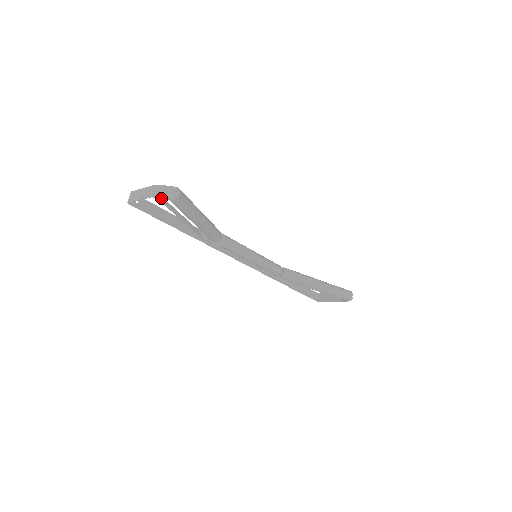
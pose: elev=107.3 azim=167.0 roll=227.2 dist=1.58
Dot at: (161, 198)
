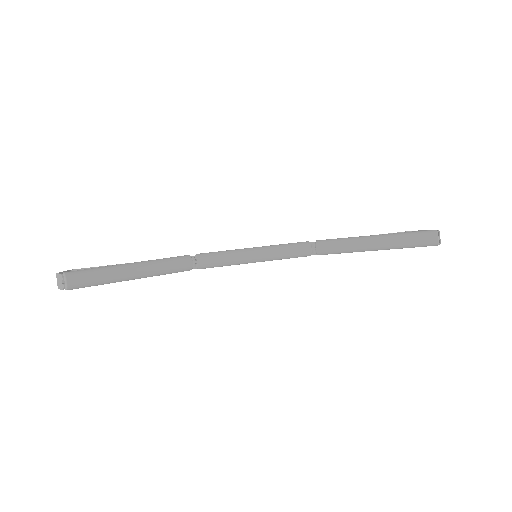
Dot at: occluded
